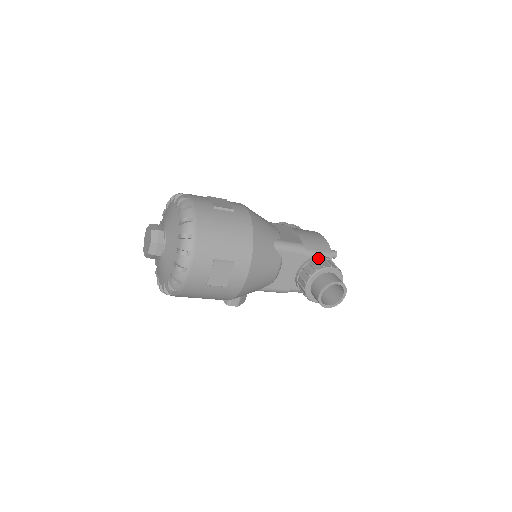
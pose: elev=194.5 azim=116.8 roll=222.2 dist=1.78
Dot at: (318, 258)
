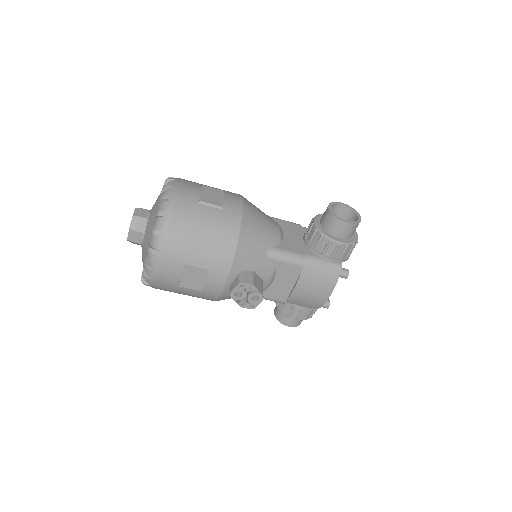
Dot at: occluded
